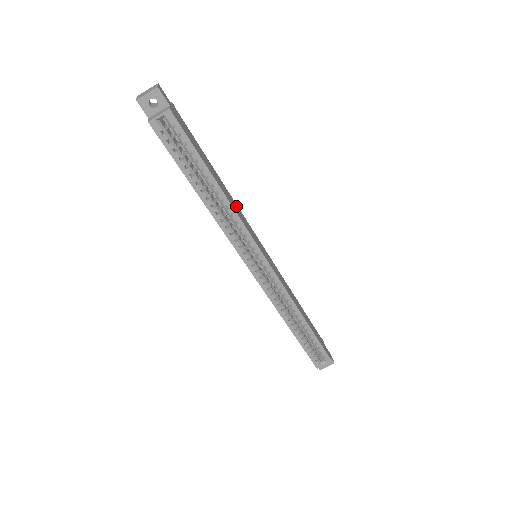
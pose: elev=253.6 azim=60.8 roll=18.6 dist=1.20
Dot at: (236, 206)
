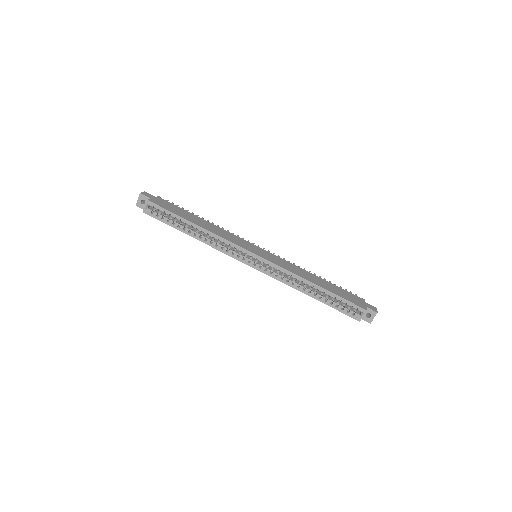
Dot at: (222, 231)
